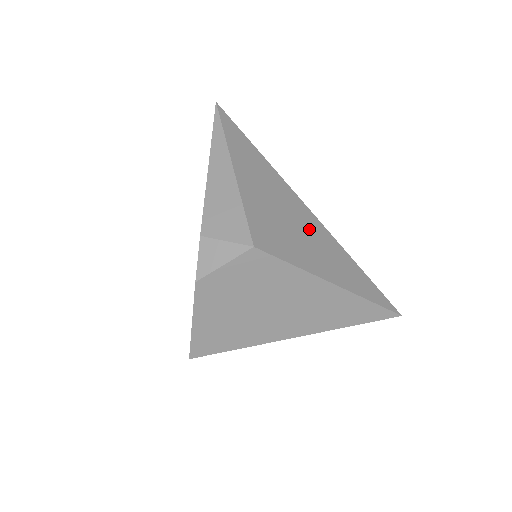
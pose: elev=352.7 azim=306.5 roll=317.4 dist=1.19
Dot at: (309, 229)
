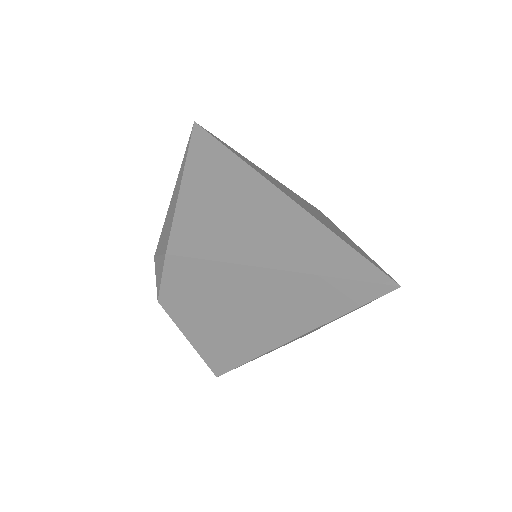
Dot at: (260, 210)
